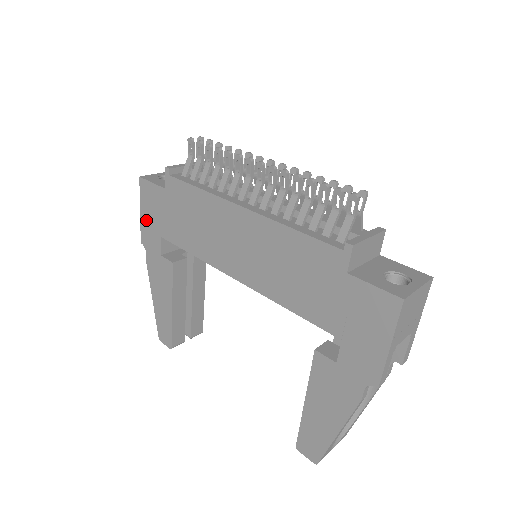
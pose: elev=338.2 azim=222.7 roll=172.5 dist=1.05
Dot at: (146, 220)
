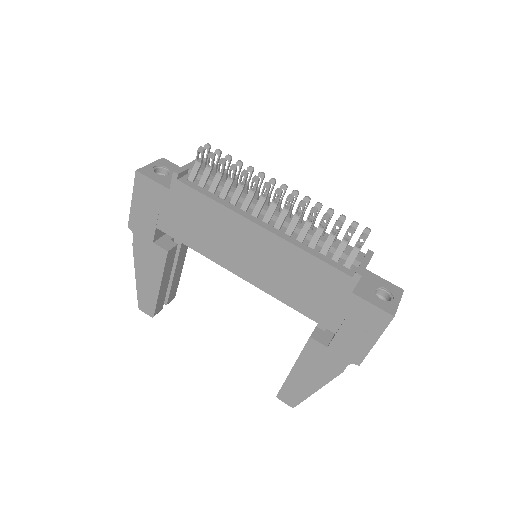
Dot at: (139, 210)
